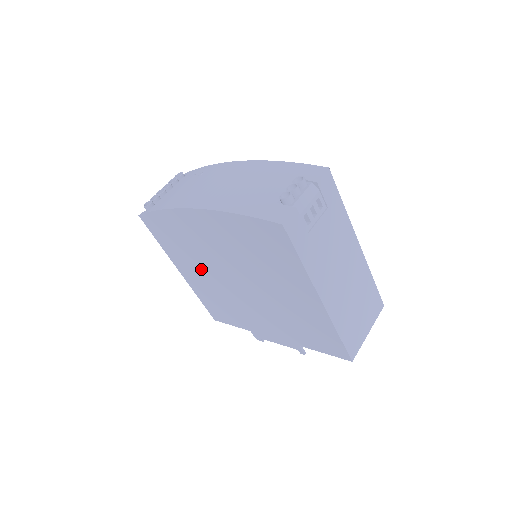
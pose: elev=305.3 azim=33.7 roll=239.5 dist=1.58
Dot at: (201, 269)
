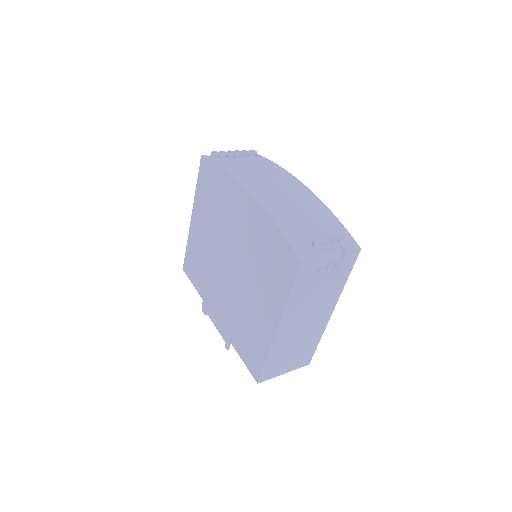
Dot at: (210, 230)
